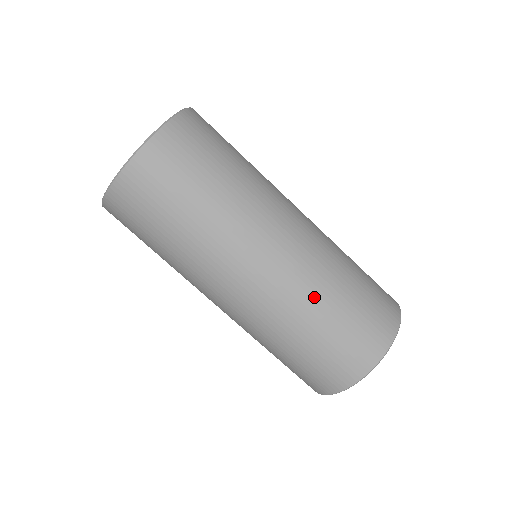
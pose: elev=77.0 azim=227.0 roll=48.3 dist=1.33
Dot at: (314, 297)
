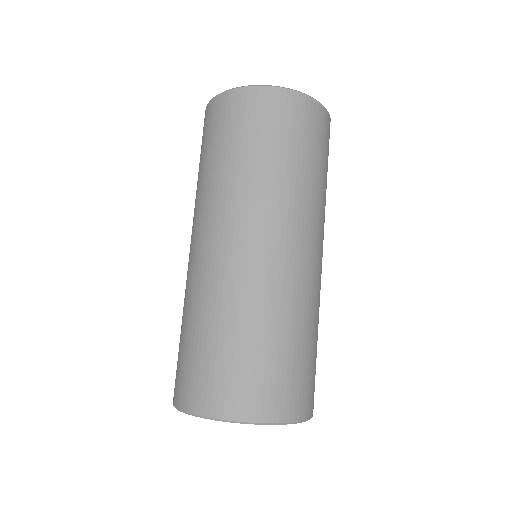
Dot at: (271, 310)
